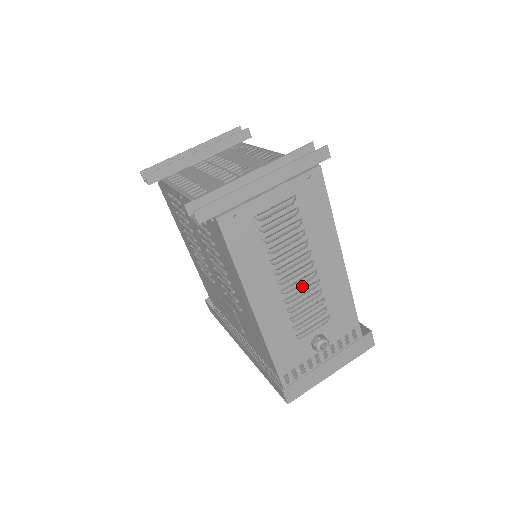
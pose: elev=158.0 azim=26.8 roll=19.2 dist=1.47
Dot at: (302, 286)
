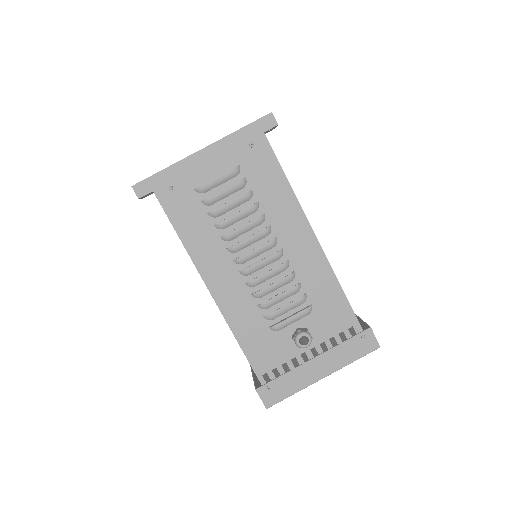
Dot at: (267, 267)
